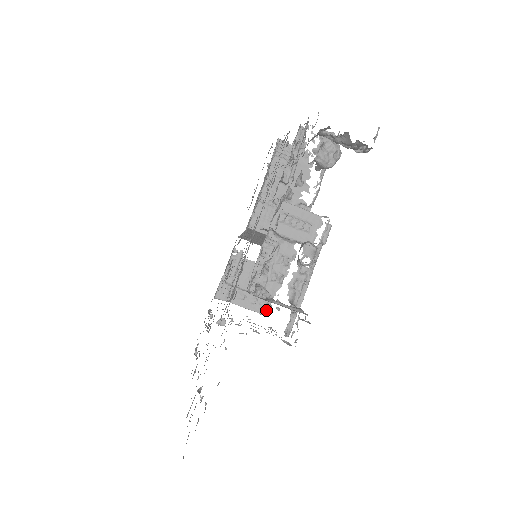
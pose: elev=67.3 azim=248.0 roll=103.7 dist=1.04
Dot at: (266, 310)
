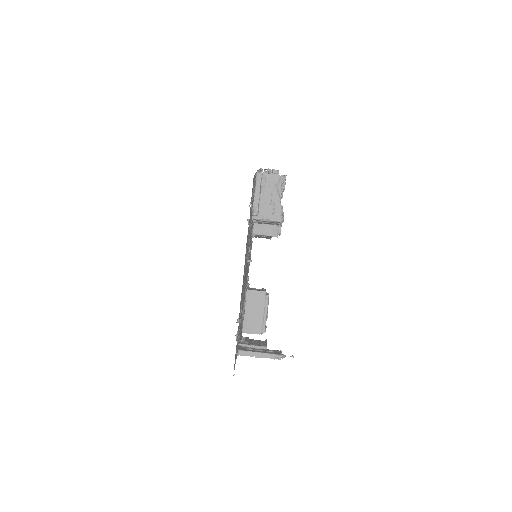
Dot at: (282, 356)
